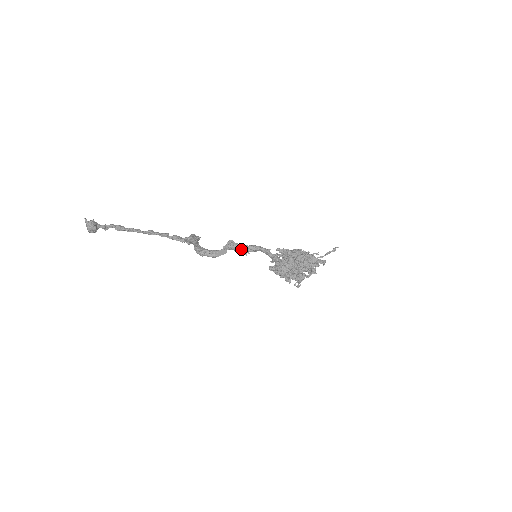
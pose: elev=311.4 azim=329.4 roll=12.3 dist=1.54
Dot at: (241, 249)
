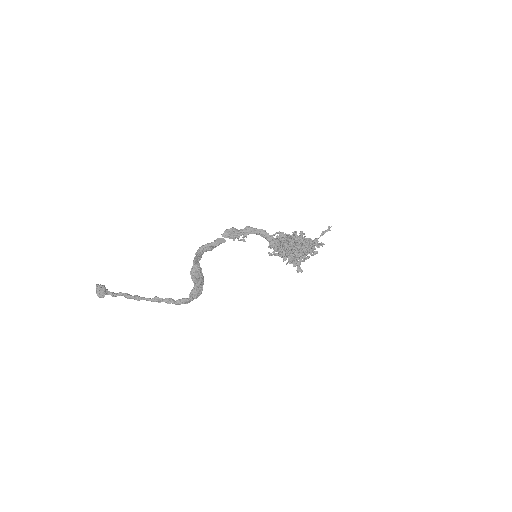
Dot at: (238, 231)
